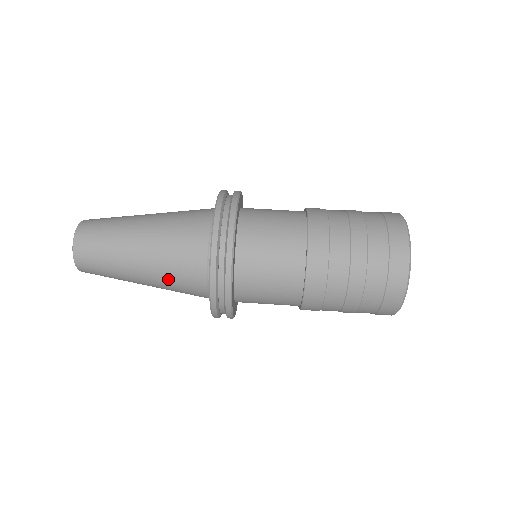
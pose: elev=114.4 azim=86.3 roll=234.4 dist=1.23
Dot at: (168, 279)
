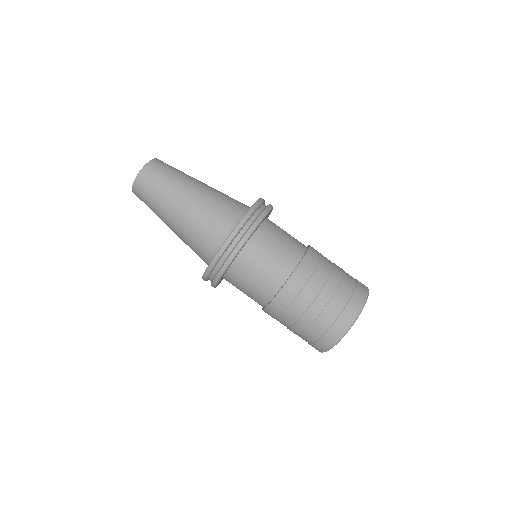
Dot at: (189, 234)
